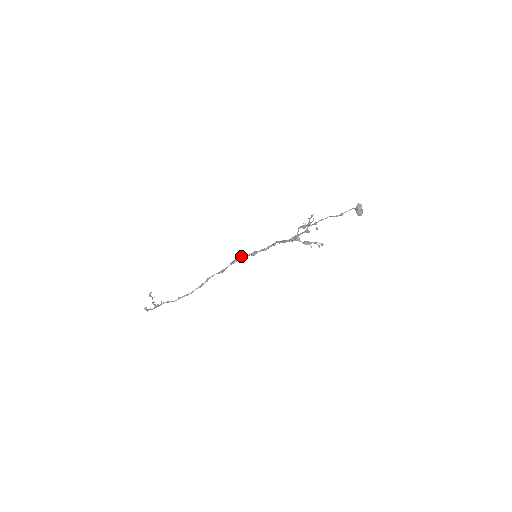
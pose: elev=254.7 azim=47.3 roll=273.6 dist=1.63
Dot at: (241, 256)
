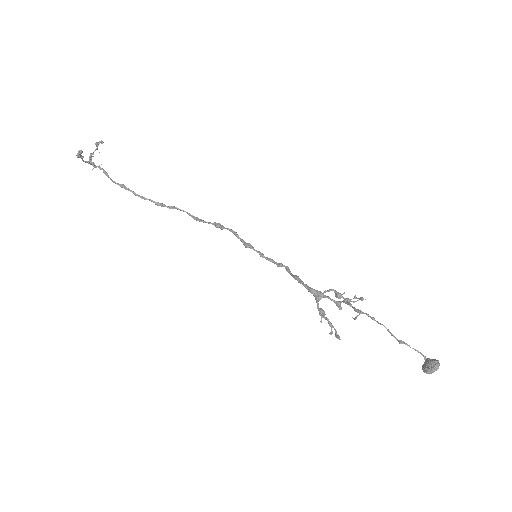
Dot at: (233, 231)
